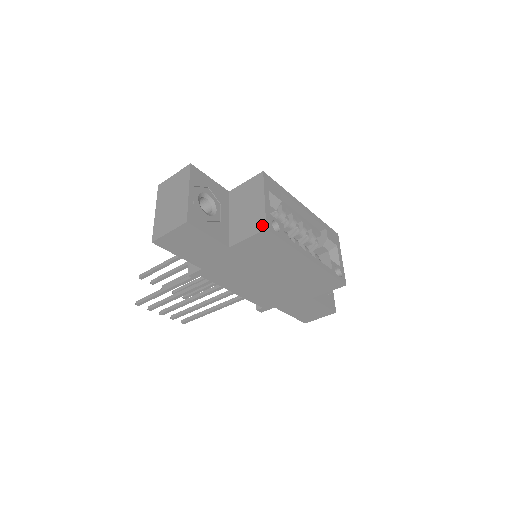
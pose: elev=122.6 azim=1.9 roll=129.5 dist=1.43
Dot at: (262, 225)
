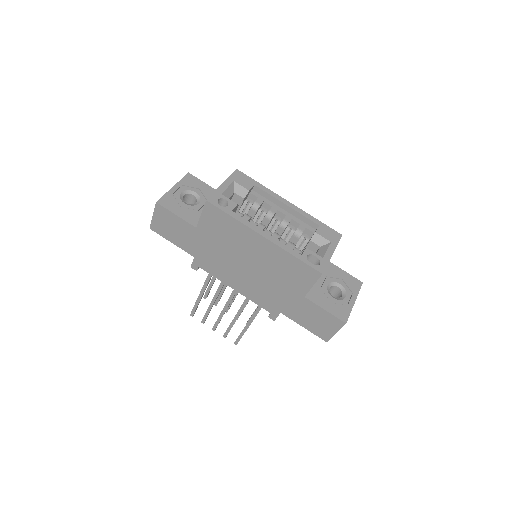
Dot at: (207, 200)
